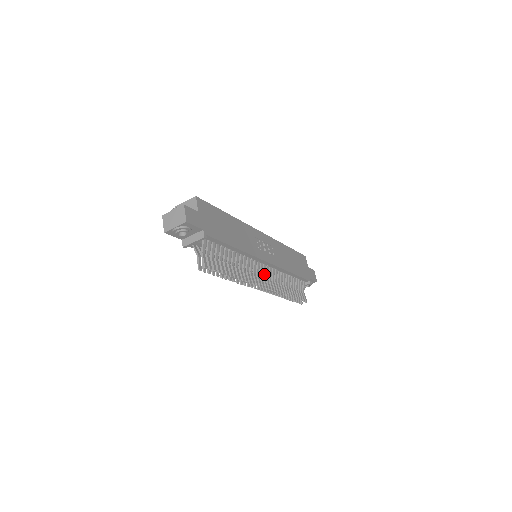
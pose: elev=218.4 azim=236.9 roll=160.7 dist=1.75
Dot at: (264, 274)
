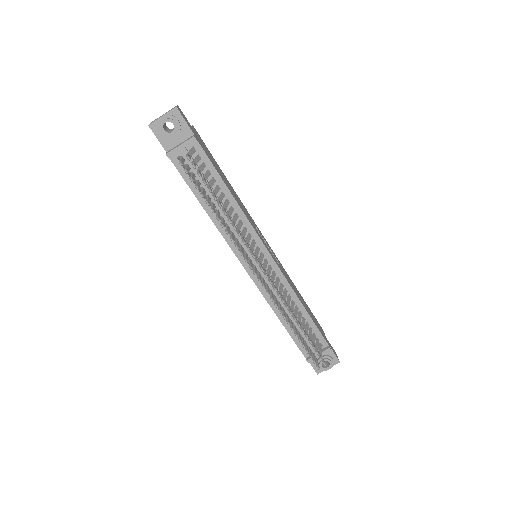
Dot at: (265, 267)
